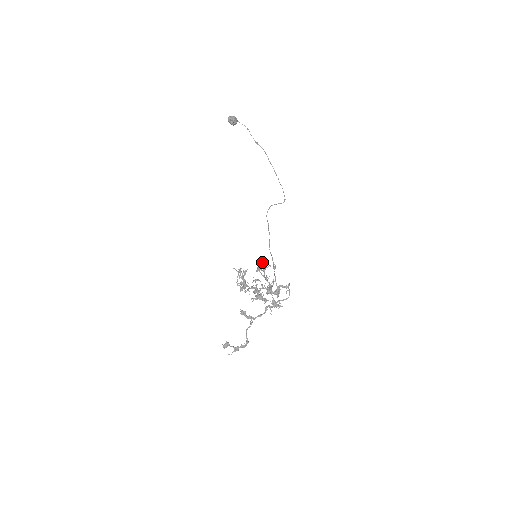
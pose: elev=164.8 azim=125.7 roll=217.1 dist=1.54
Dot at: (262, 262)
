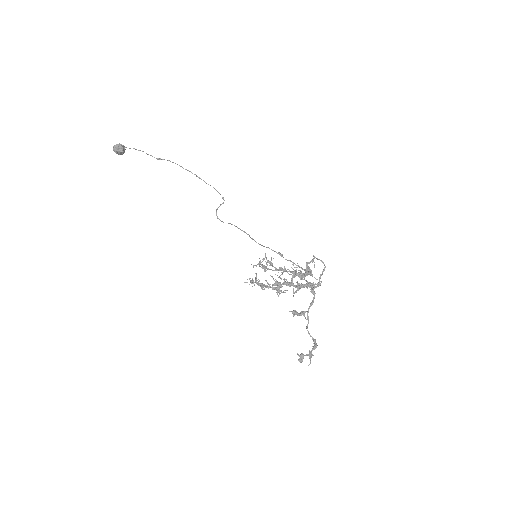
Dot at: (263, 259)
